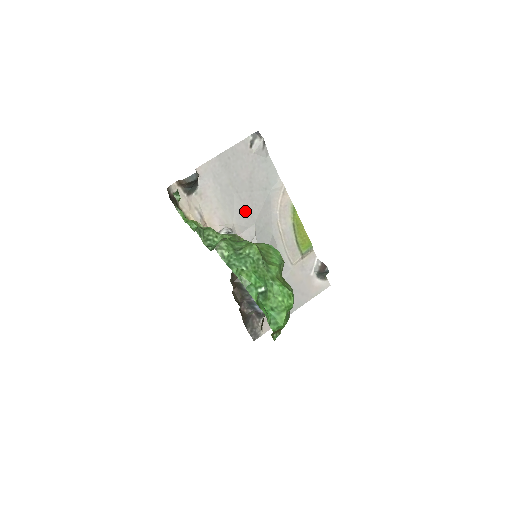
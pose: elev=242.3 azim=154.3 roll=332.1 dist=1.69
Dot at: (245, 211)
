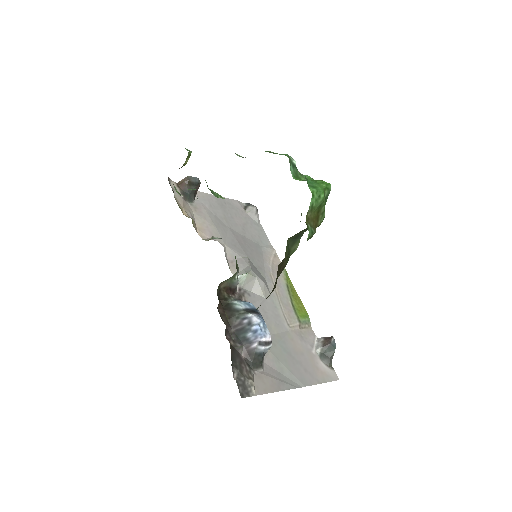
Dot at: (238, 244)
